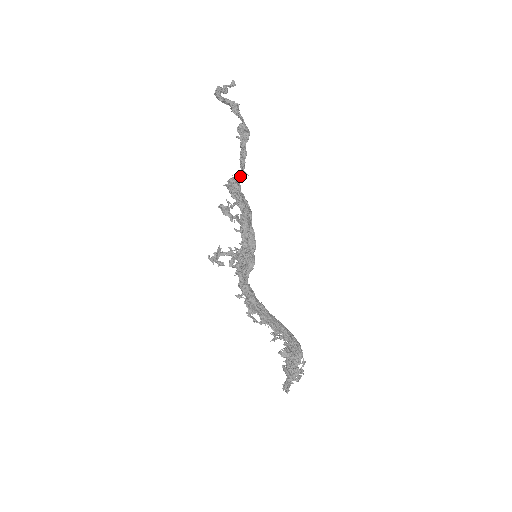
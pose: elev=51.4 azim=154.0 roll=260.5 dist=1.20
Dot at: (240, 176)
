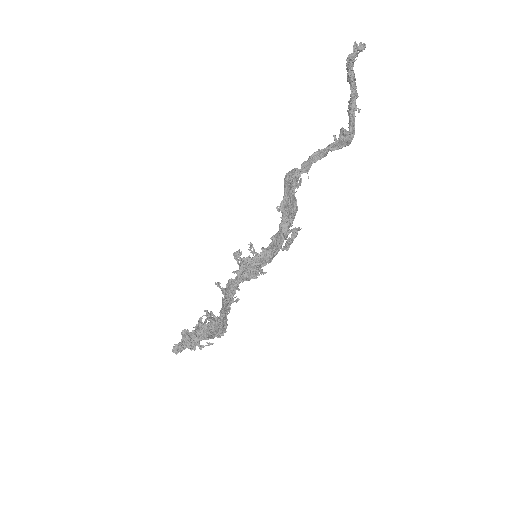
Dot at: (302, 172)
